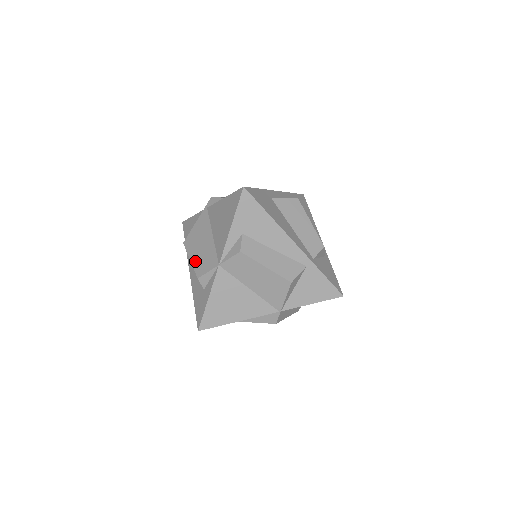
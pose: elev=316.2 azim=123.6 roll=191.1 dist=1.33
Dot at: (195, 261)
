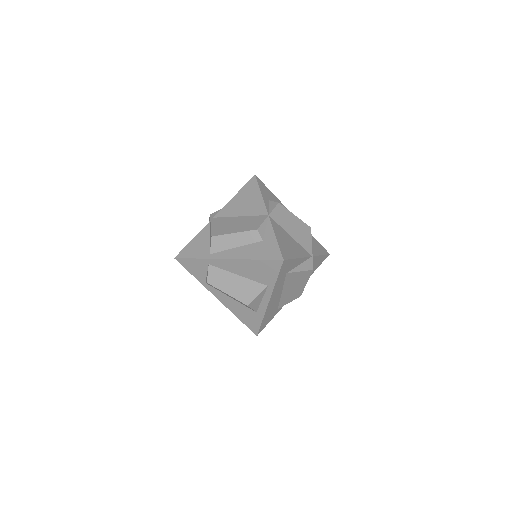
Dot at: (241, 229)
